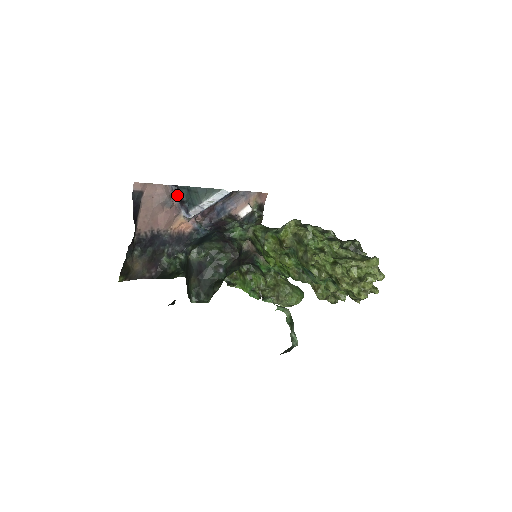
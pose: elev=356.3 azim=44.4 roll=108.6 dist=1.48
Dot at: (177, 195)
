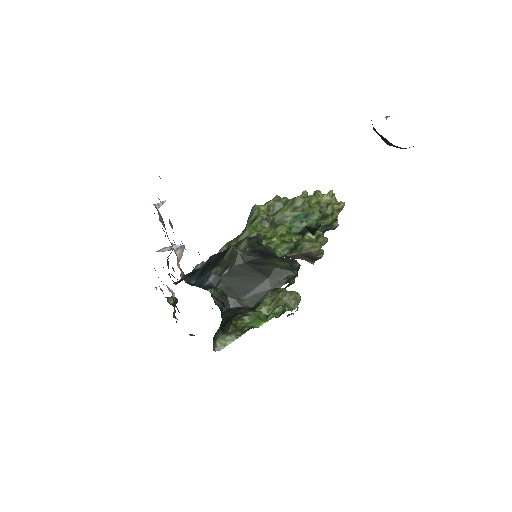
Dot at: (162, 219)
